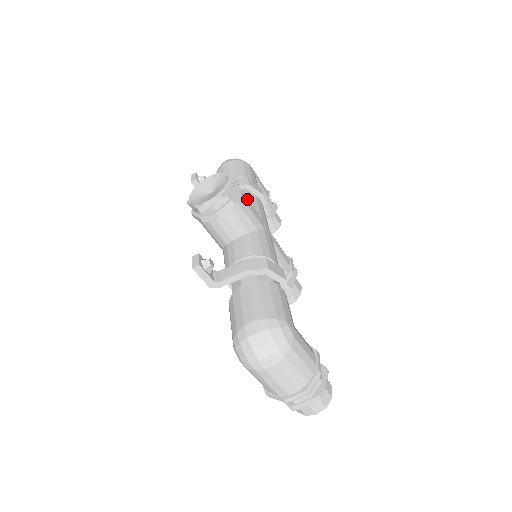
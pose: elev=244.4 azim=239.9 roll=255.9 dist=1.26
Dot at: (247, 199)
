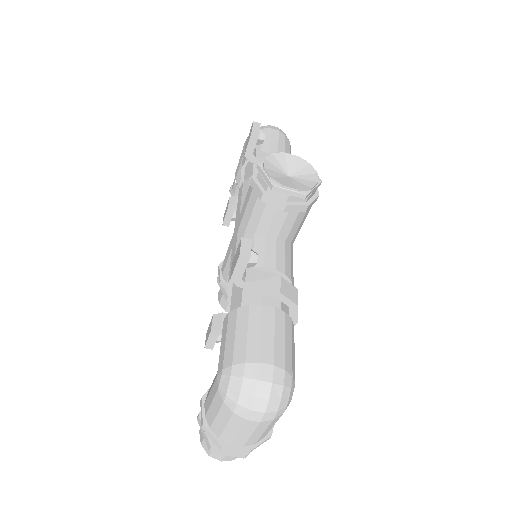
Dot at: occluded
